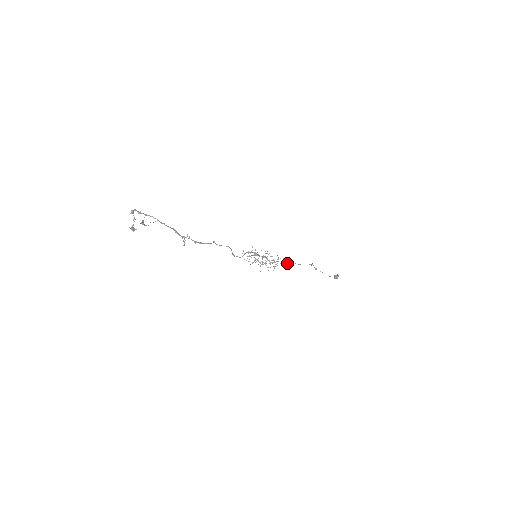
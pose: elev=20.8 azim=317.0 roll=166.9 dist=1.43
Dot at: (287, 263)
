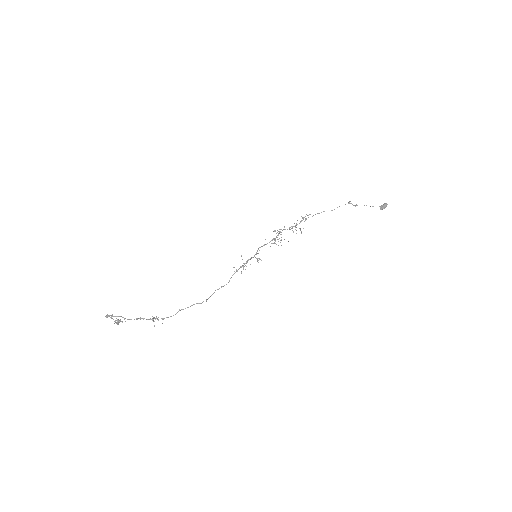
Dot at: (318, 213)
